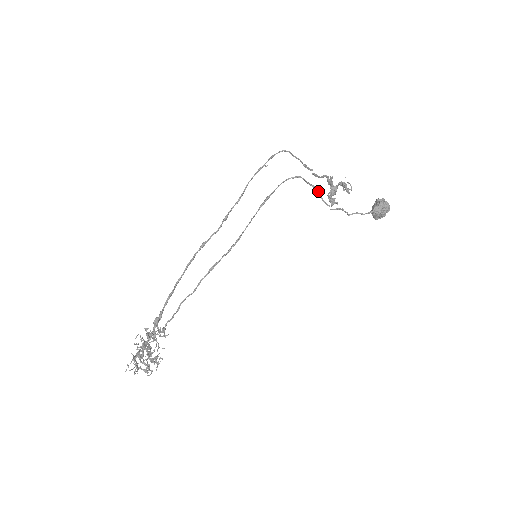
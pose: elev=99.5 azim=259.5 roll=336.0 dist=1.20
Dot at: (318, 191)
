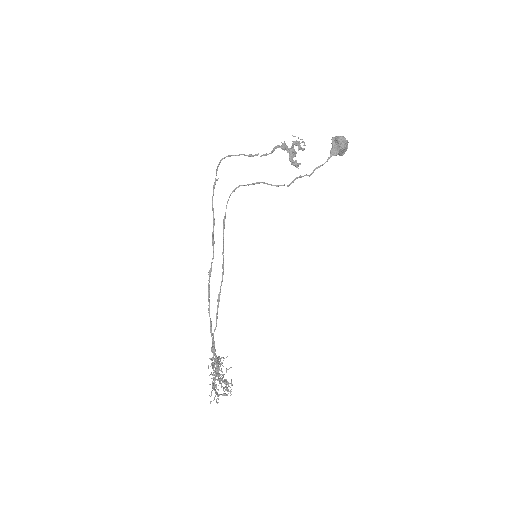
Dot at: (264, 183)
